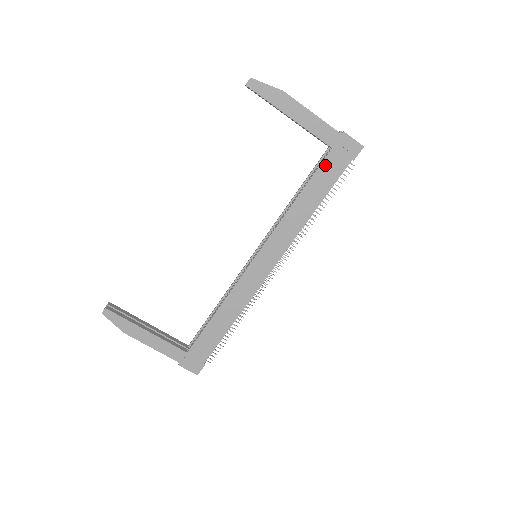
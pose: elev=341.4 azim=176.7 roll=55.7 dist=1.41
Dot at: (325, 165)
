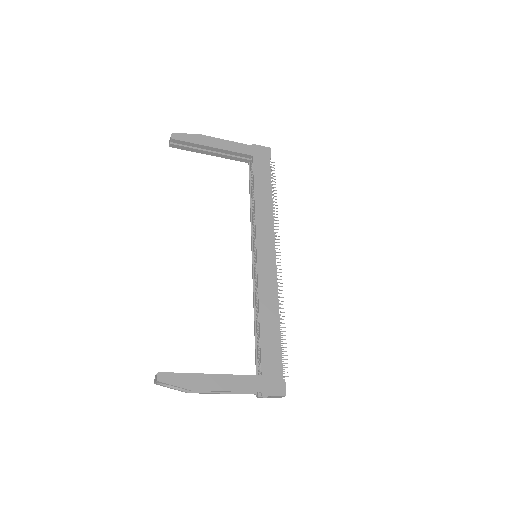
Dot at: (256, 167)
